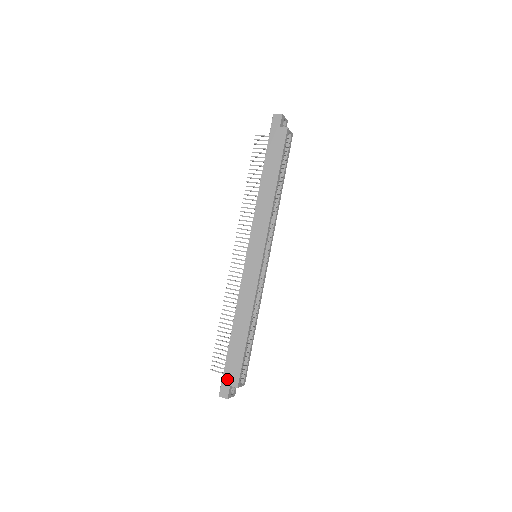
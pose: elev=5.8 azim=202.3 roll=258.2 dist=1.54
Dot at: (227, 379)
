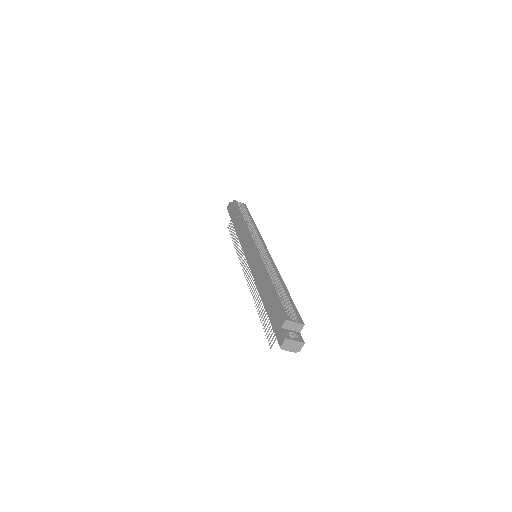
Dot at: (277, 328)
